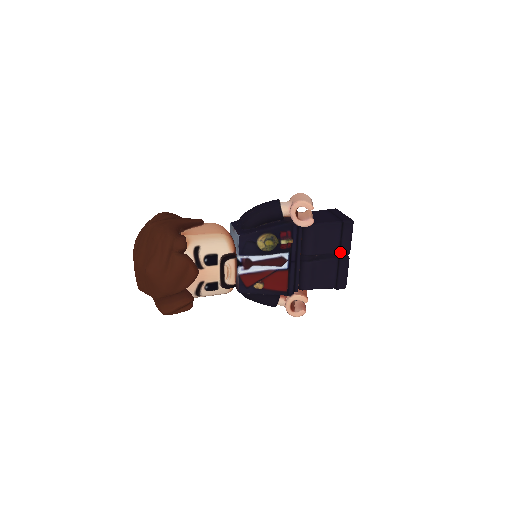
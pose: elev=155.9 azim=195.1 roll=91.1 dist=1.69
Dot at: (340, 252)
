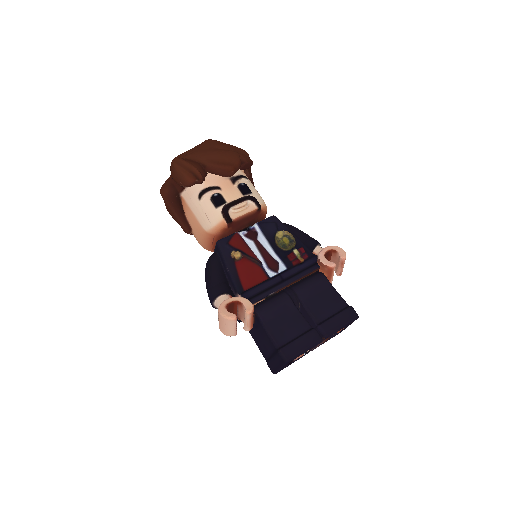
Dot at: (322, 323)
